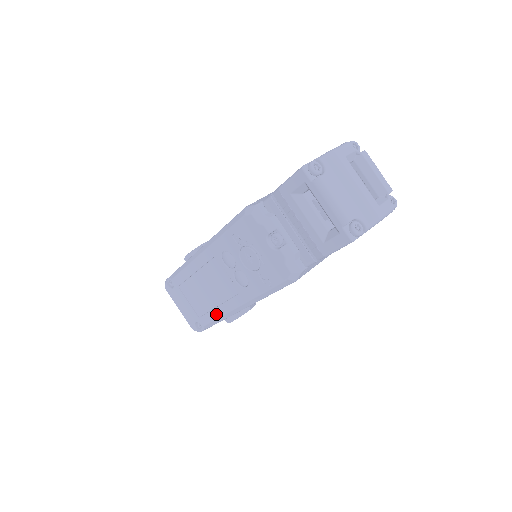
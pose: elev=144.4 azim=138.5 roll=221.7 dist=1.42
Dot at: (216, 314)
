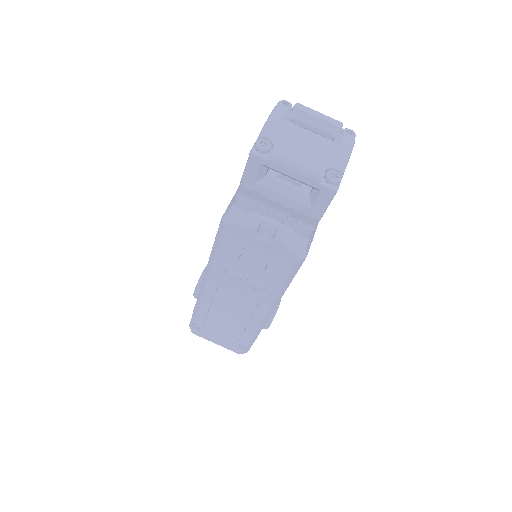
Dot at: (252, 329)
